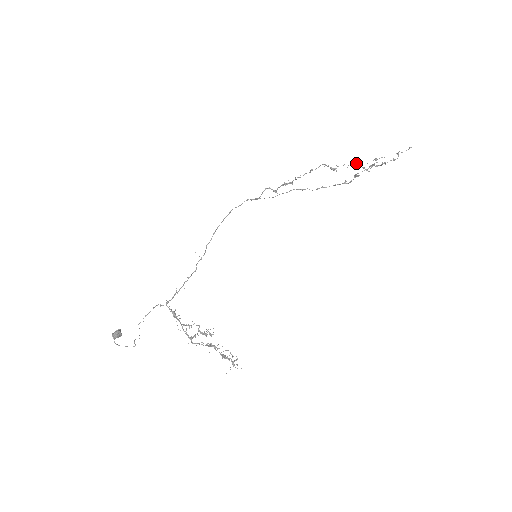
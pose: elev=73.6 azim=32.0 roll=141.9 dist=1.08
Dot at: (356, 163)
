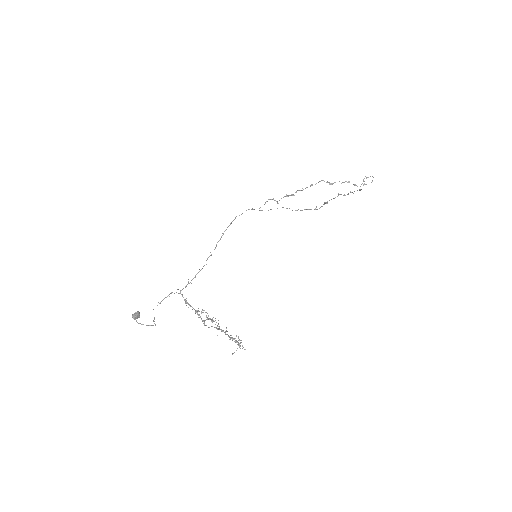
Dot at: (348, 181)
